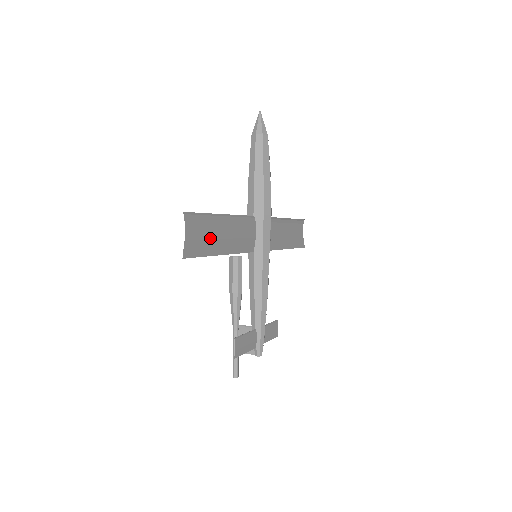
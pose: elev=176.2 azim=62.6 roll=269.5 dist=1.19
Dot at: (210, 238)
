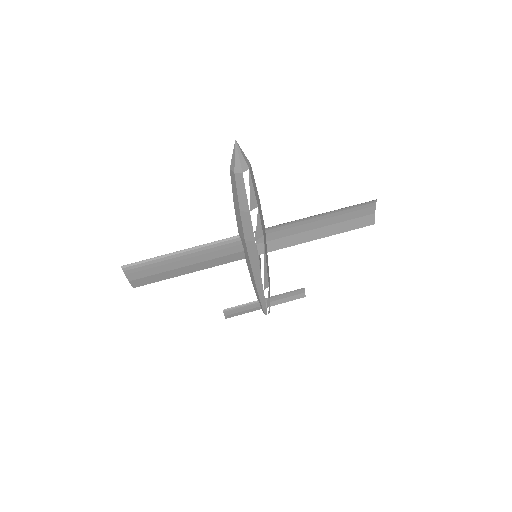
Dot at: (164, 271)
